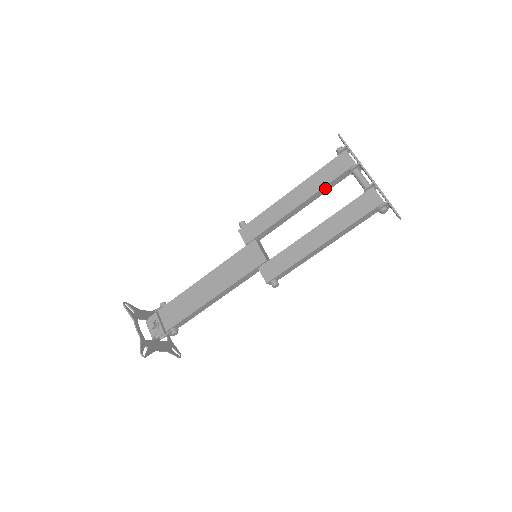
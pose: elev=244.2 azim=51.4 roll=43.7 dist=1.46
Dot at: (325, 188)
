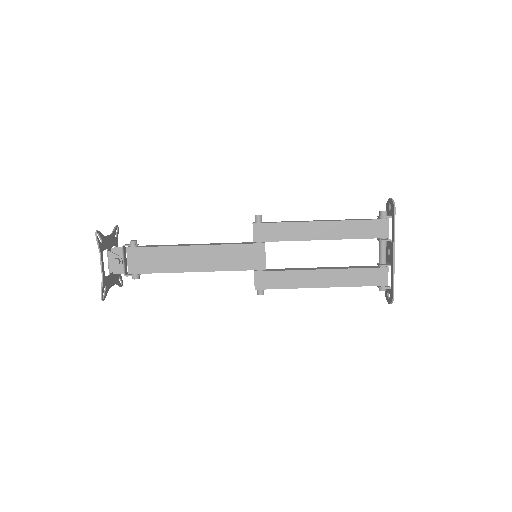
Dot at: (351, 238)
